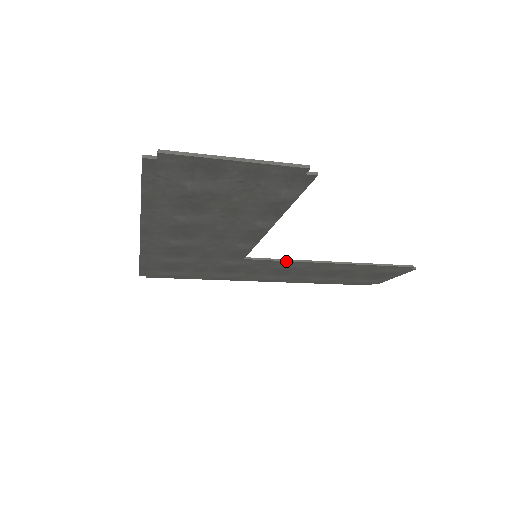
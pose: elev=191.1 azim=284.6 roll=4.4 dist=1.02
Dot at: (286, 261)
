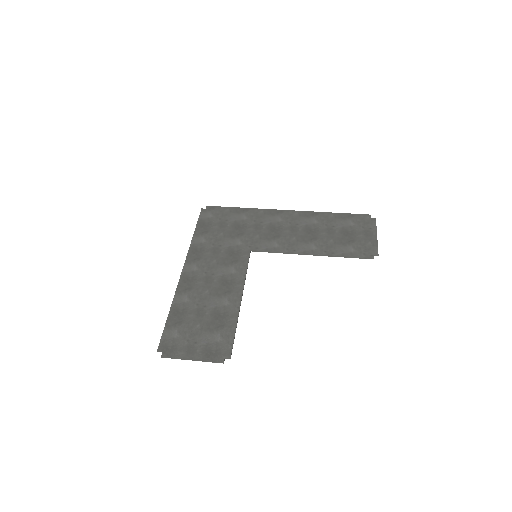
Dot at: (278, 252)
